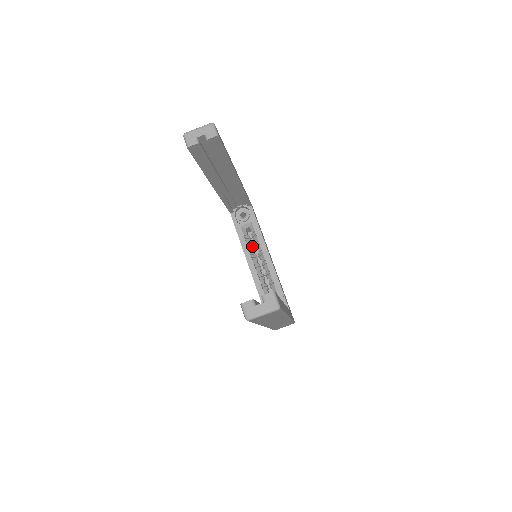
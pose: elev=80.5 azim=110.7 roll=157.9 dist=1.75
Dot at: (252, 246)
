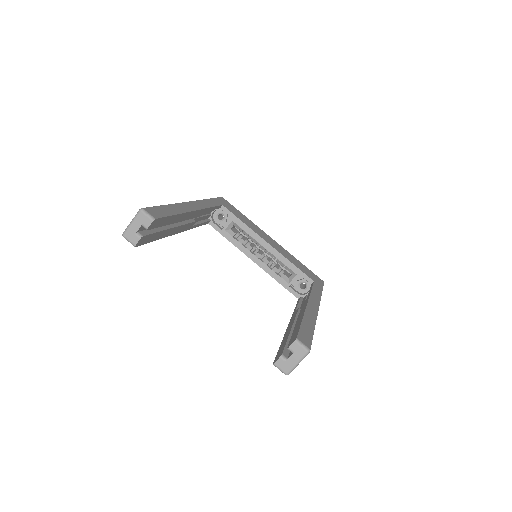
Dot at: (246, 241)
